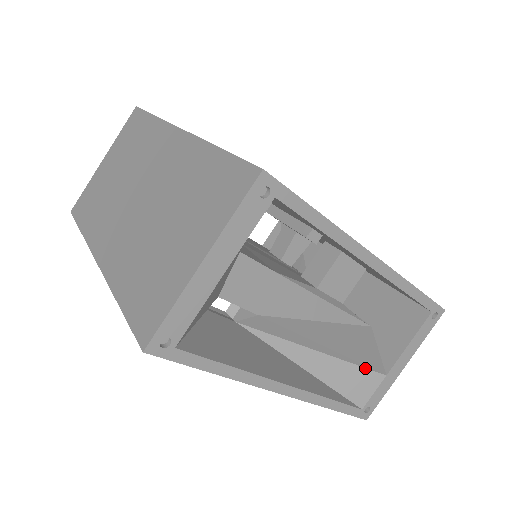
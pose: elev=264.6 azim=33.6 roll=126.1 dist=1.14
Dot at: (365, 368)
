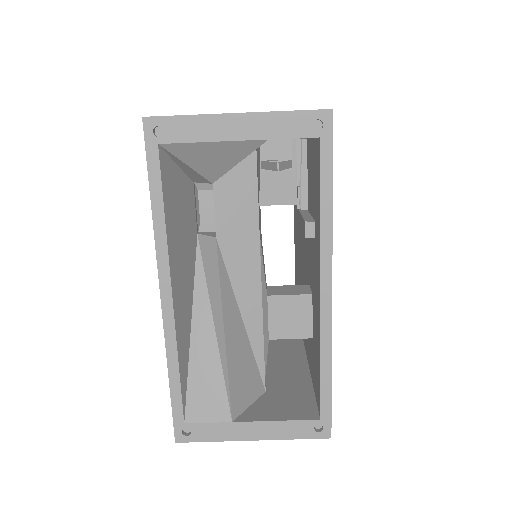
Dot at: (226, 392)
